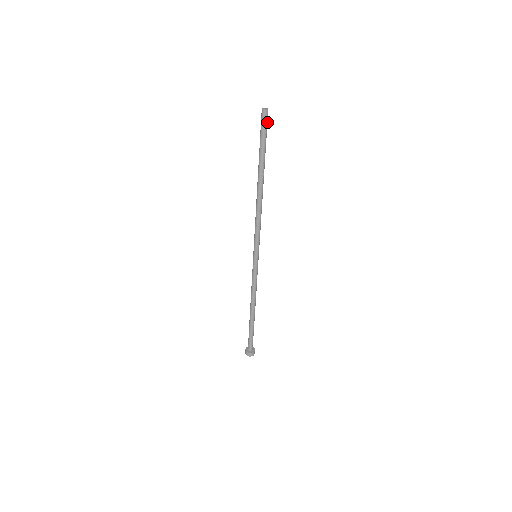
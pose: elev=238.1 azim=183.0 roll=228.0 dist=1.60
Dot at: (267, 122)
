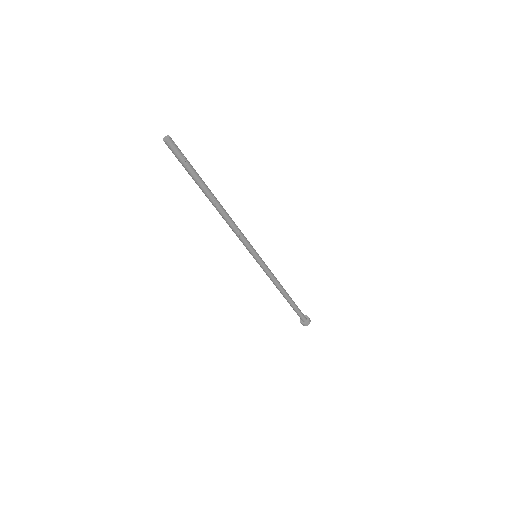
Dot at: (177, 147)
